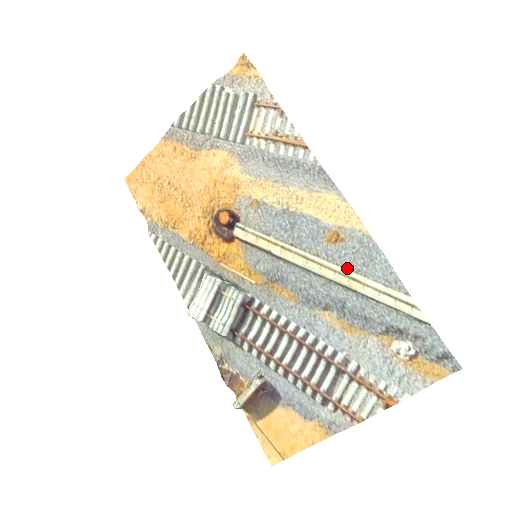
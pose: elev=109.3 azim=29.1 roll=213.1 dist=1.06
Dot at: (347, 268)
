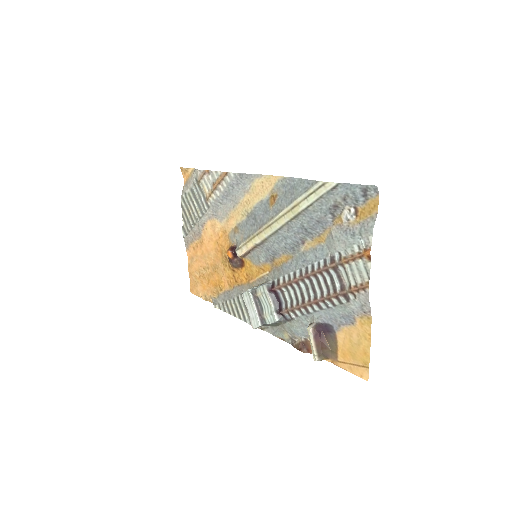
Dot at: (286, 206)
